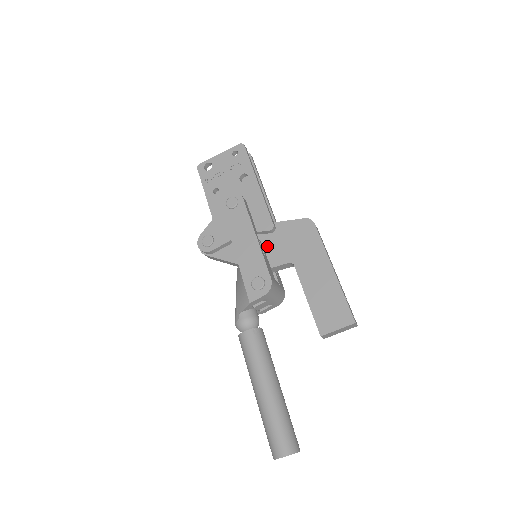
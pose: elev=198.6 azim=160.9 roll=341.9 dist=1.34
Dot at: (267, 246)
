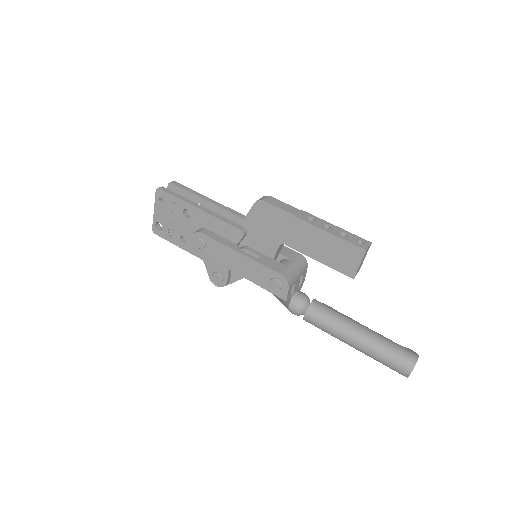
Dot at: (254, 246)
